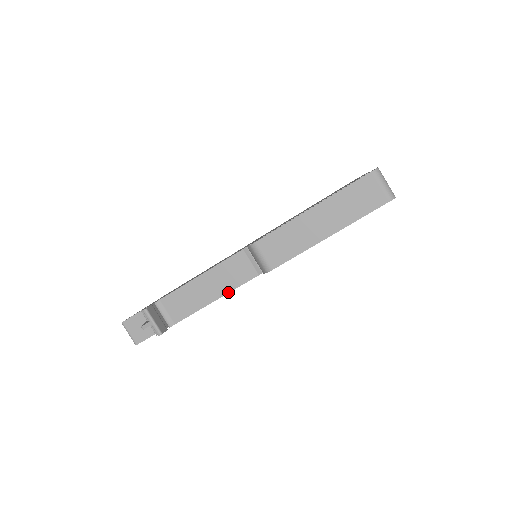
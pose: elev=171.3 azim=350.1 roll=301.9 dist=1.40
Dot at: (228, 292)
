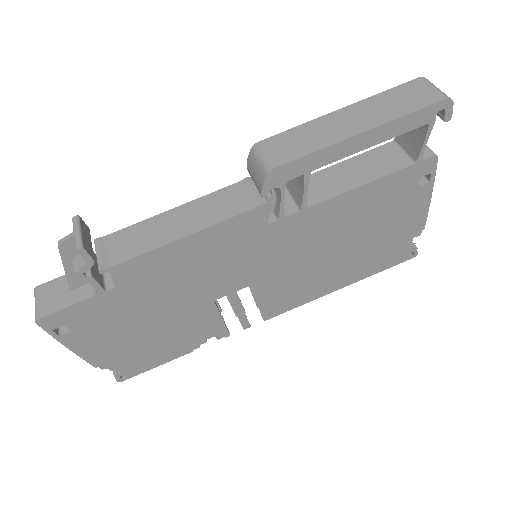
Dot at: (204, 228)
